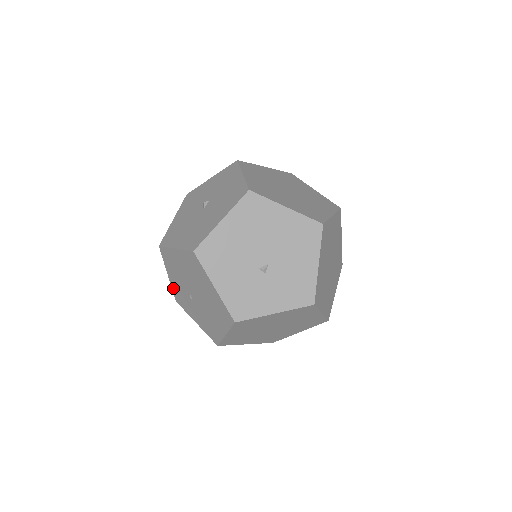
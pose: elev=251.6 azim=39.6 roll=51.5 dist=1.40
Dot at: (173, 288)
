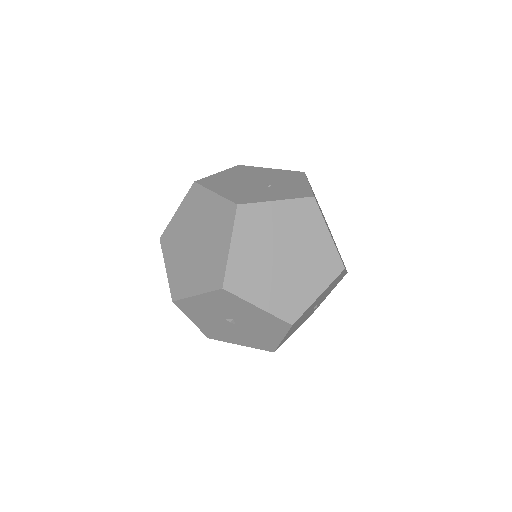
Dot at: occluded
